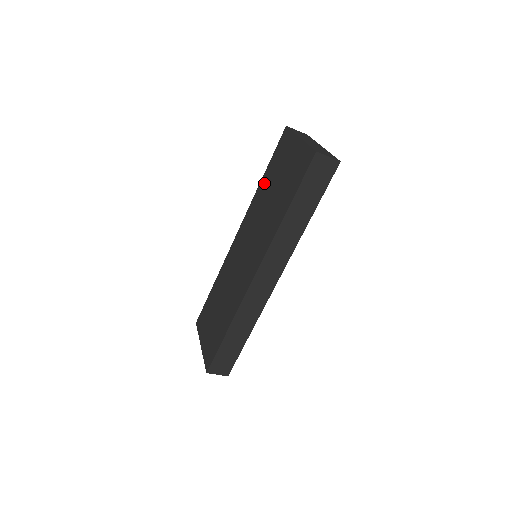
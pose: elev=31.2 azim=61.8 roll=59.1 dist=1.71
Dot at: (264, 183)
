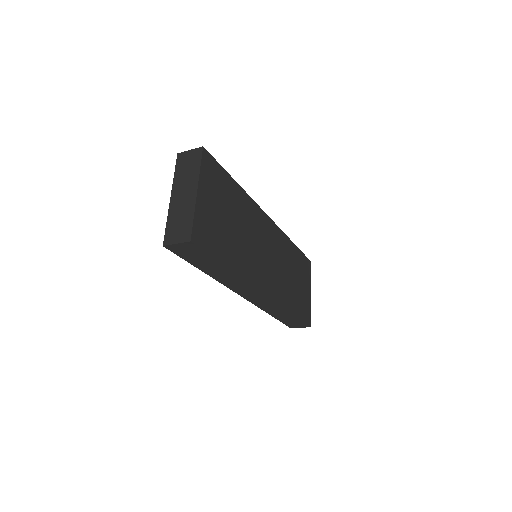
Dot at: occluded
